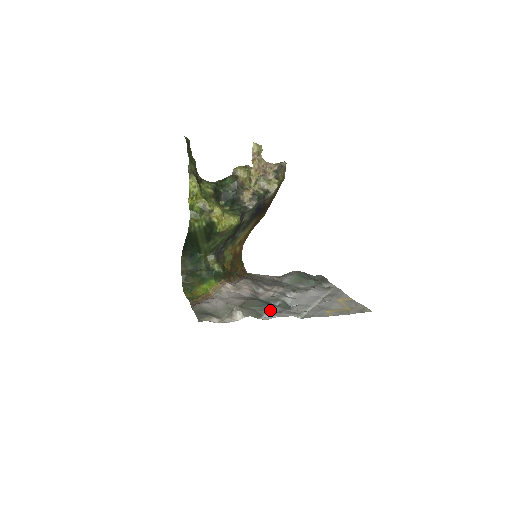
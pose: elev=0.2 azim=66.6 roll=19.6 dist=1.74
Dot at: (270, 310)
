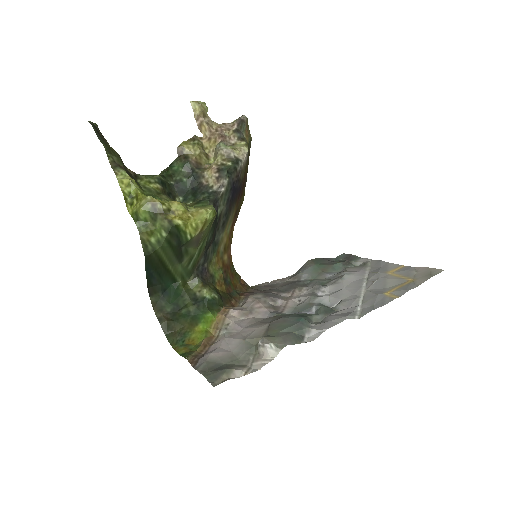
Dot at: (310, 324)
